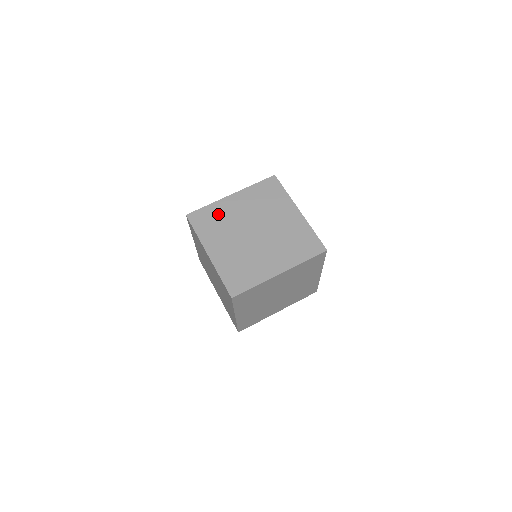
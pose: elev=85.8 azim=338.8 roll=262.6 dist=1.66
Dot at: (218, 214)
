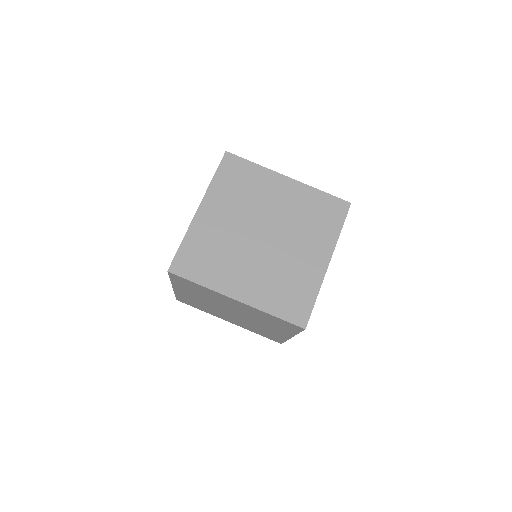
Dot at: (254, 182)
